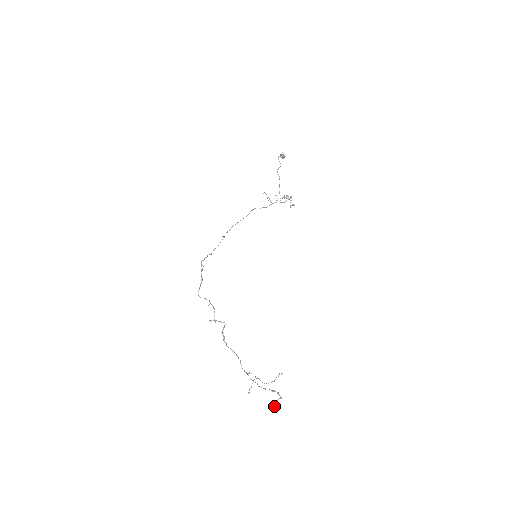
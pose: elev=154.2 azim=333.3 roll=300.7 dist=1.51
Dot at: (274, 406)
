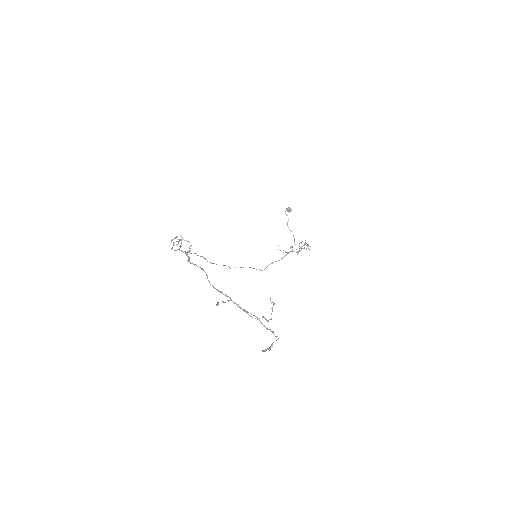
Dot at: (267, 348)
